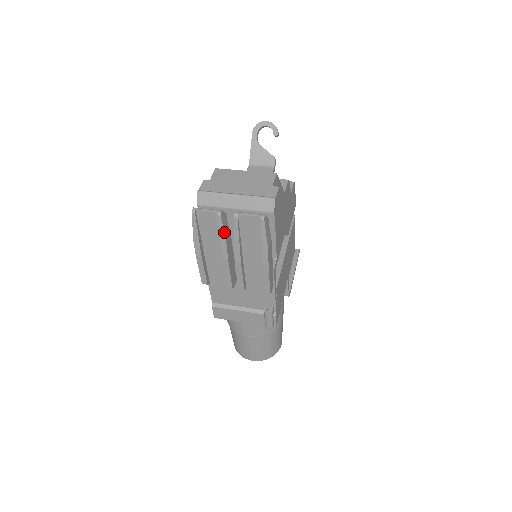
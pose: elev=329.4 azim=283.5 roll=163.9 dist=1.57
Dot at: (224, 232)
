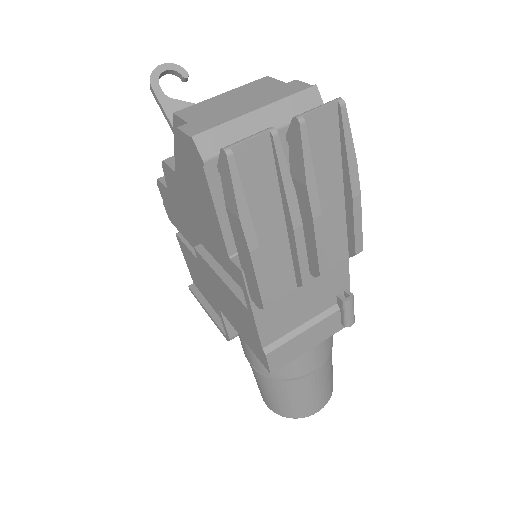
Dot at: (287, 168)
